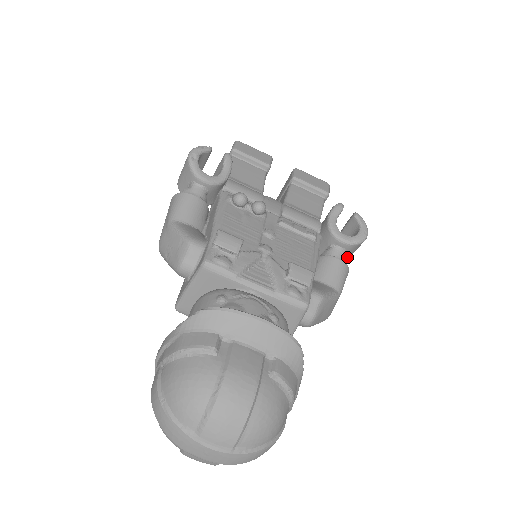
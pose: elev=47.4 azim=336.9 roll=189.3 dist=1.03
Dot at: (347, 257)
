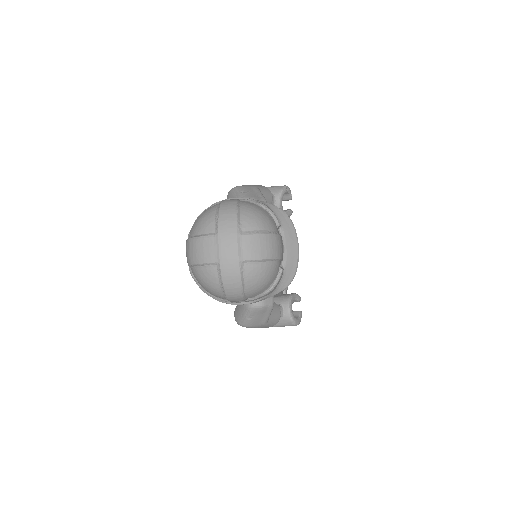
Dot at: occluded
